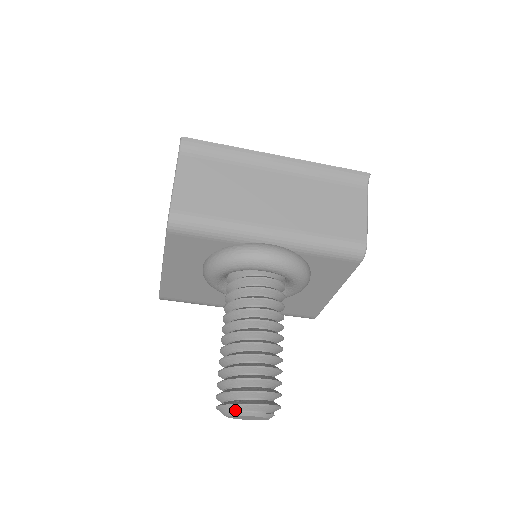
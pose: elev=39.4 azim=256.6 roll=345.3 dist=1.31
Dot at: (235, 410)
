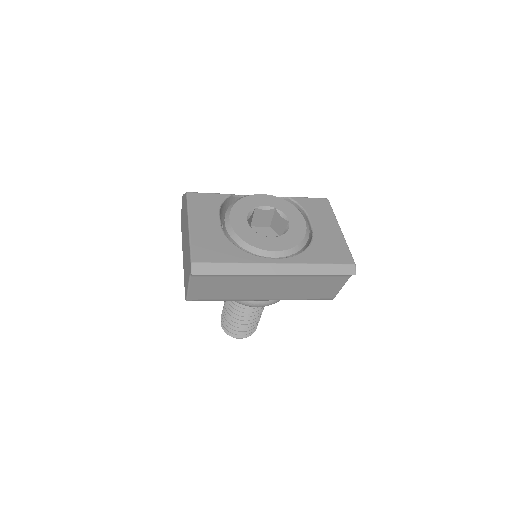
Dot at: (230, 334)
